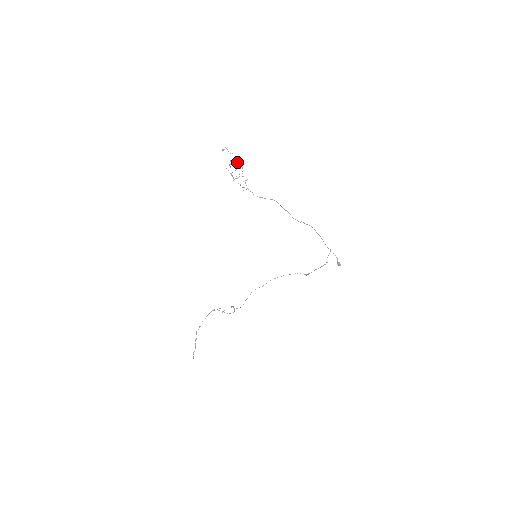
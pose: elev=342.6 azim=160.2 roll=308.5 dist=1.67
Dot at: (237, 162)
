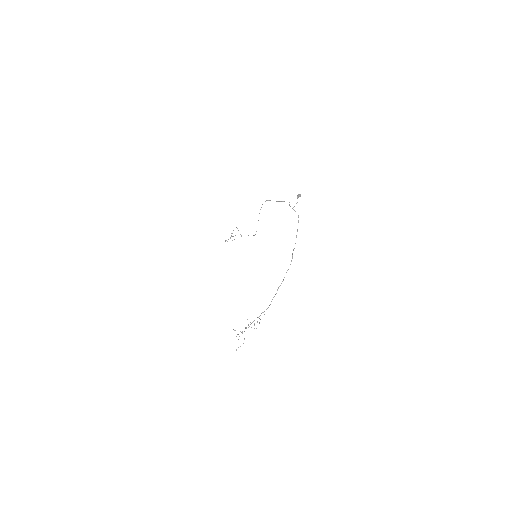
Dot at: occluded
